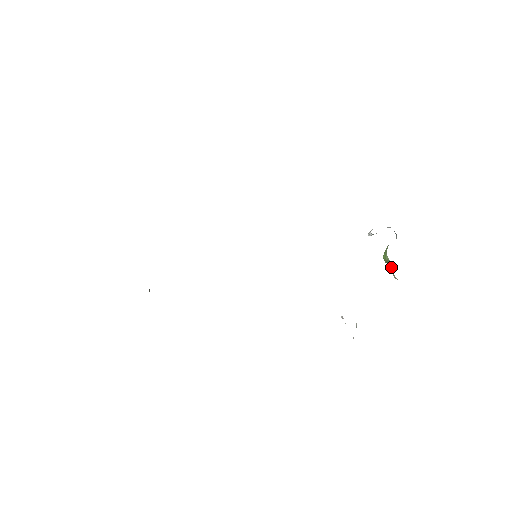
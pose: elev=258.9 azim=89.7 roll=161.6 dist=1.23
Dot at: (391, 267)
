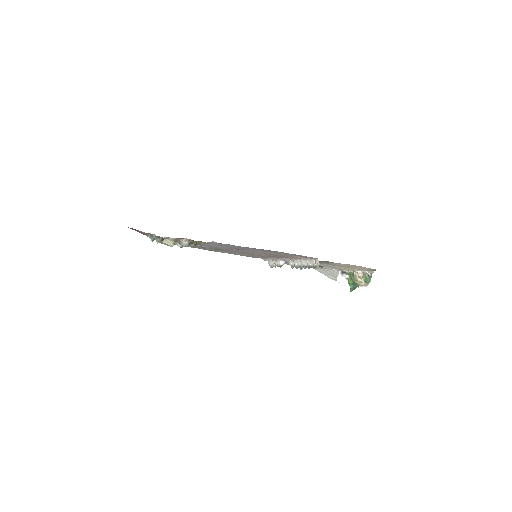
Dot at: (353, 276)
